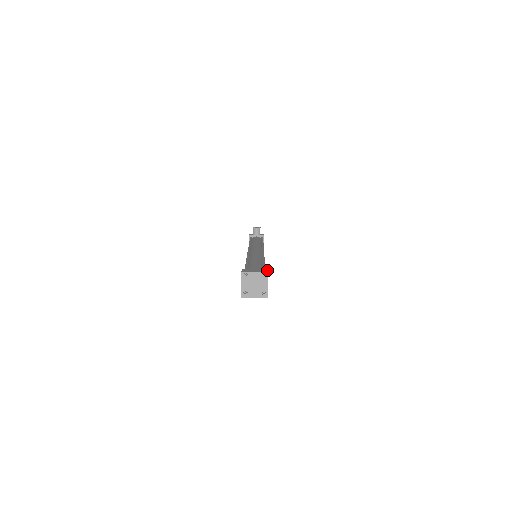
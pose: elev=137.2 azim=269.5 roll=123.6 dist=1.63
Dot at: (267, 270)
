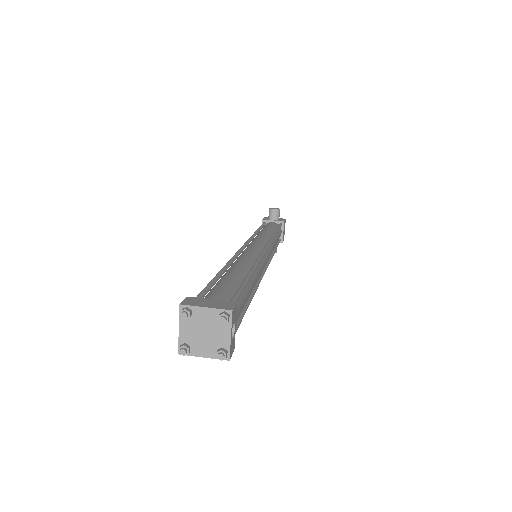
Dot at: (234, 304)
